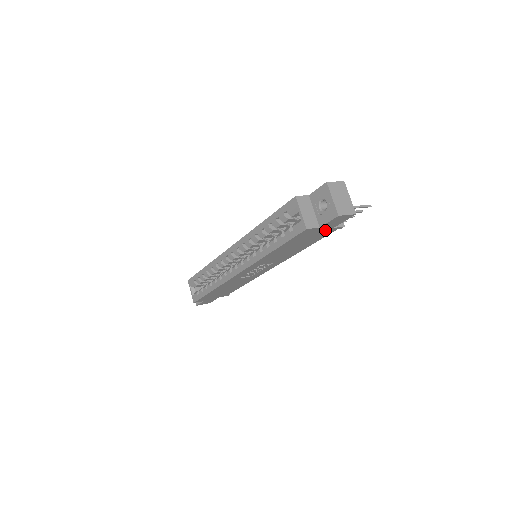
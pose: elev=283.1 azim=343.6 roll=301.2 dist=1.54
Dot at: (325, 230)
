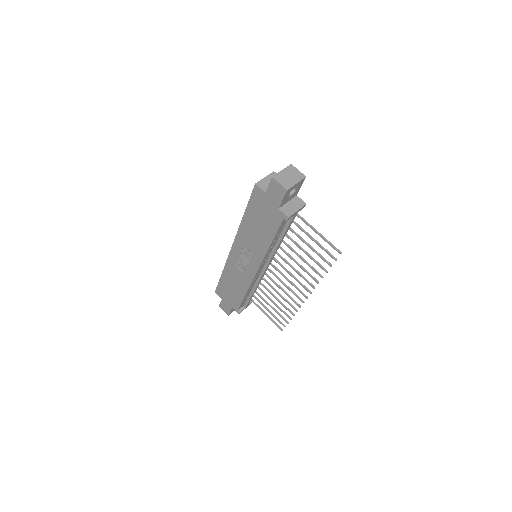
Dot at: (273, 208)
